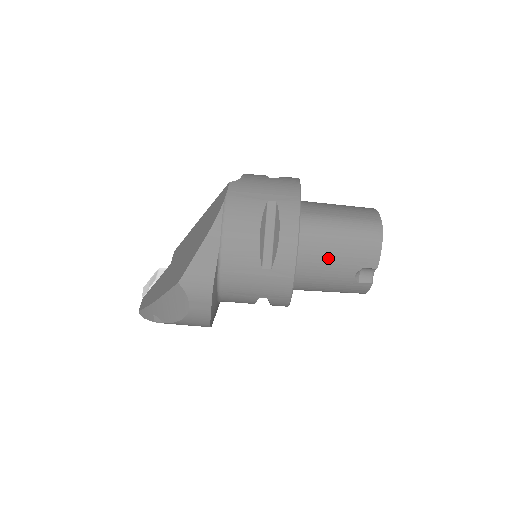
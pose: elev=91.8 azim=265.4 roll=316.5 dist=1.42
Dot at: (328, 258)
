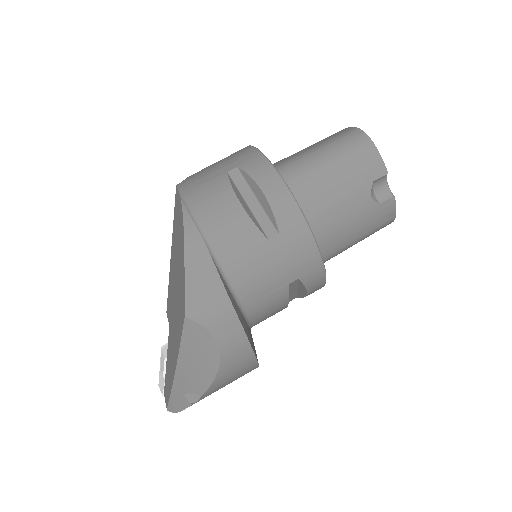
Dot at: (331, 193)
